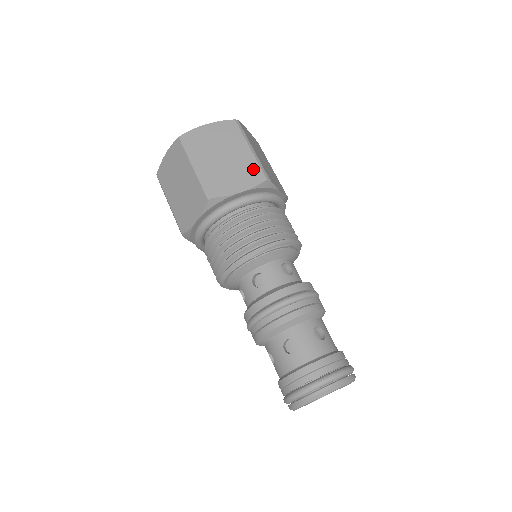
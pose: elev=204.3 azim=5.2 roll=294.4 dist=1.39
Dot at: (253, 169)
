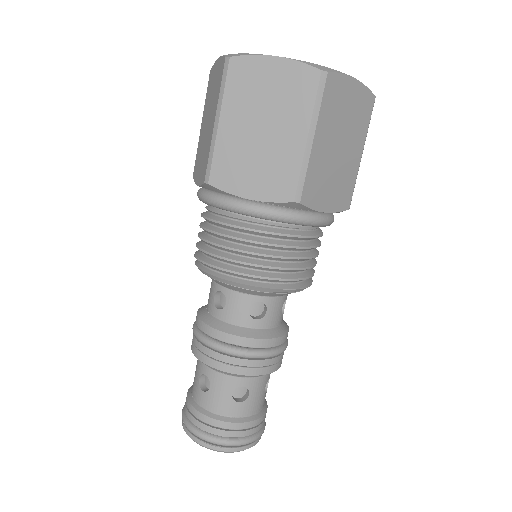
Dot at: (349, 186)
